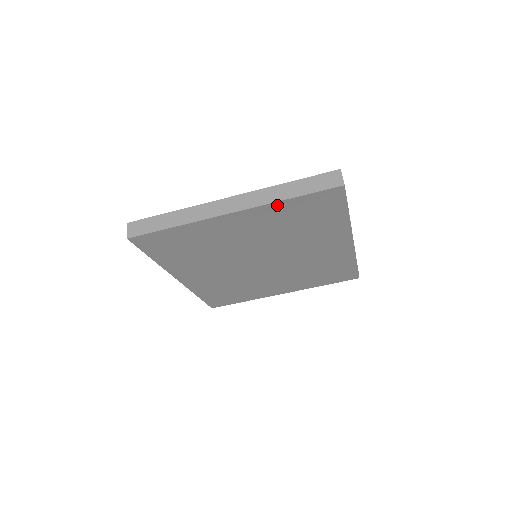
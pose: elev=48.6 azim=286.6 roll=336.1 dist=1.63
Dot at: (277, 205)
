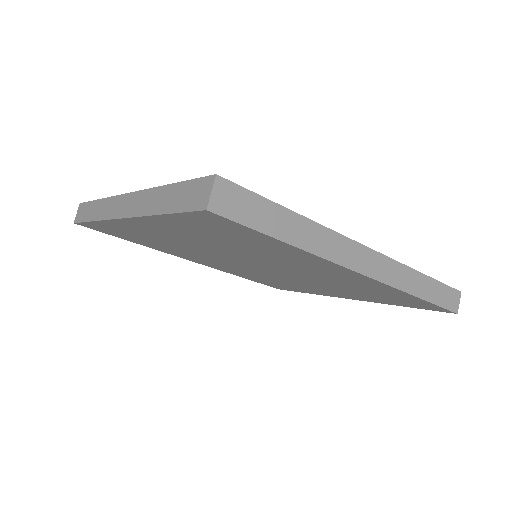
Dot at: (158, 219)
